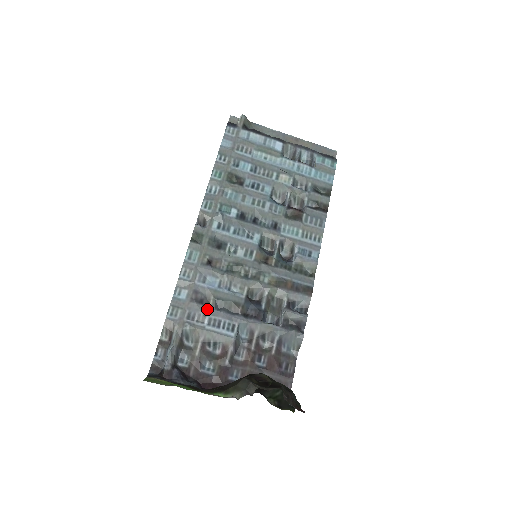
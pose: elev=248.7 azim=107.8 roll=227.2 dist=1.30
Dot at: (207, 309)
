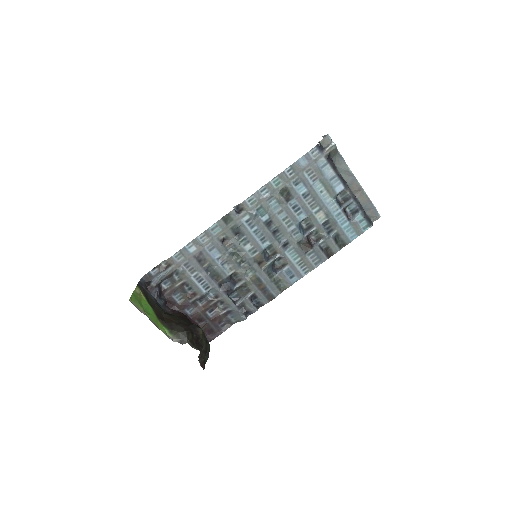
Dot at: (200, 268)
